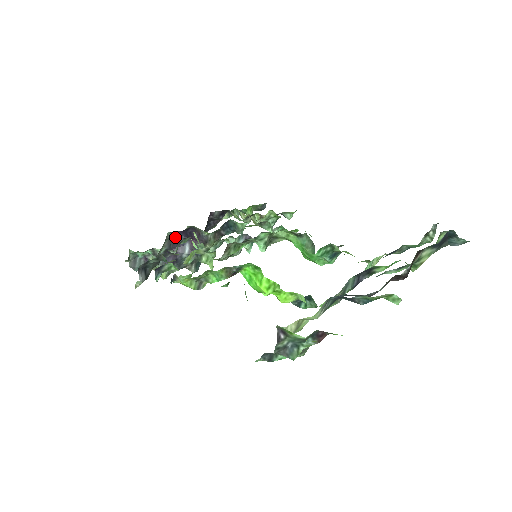
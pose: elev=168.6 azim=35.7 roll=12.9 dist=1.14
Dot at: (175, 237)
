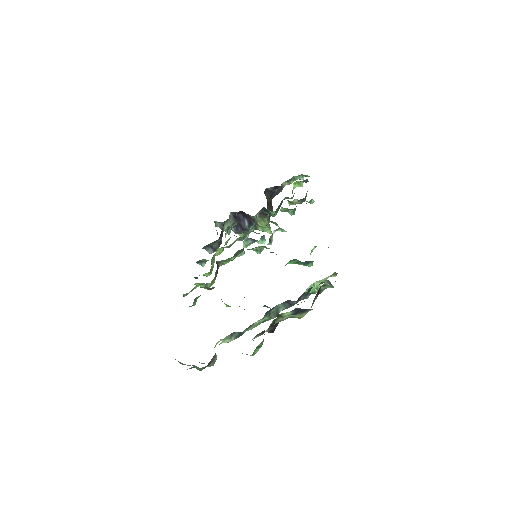
Dot at: occluded
